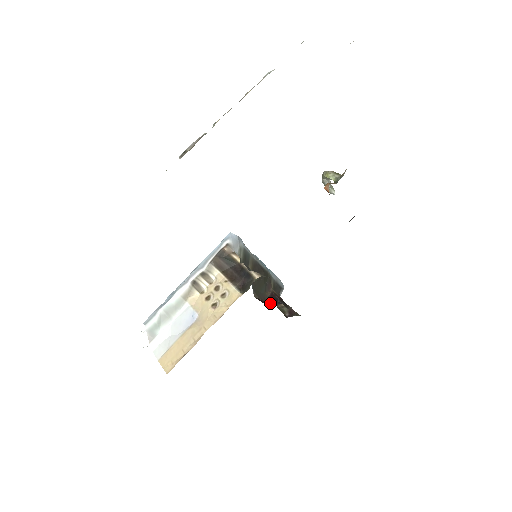
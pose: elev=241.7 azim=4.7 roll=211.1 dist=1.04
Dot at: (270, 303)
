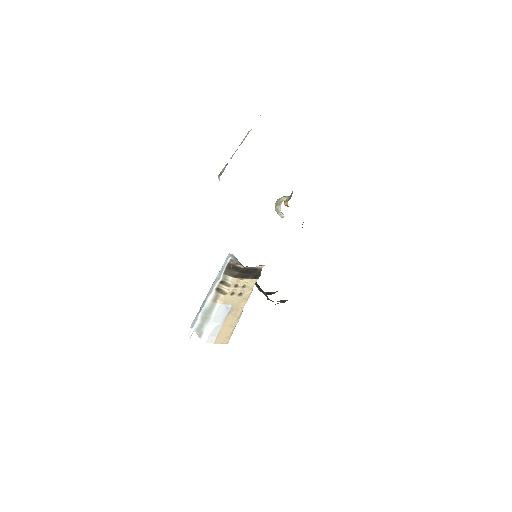
Dot at: (270, 294)
